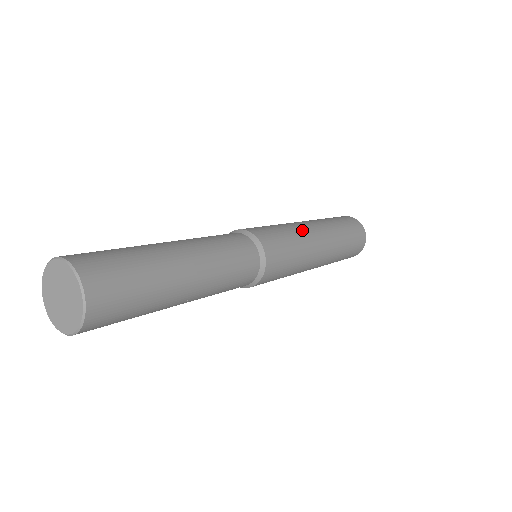
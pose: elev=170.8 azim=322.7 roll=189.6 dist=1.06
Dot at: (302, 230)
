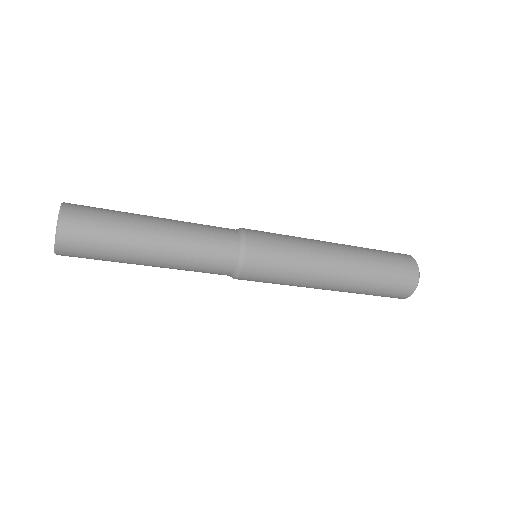
Dot at: (309, 239)
